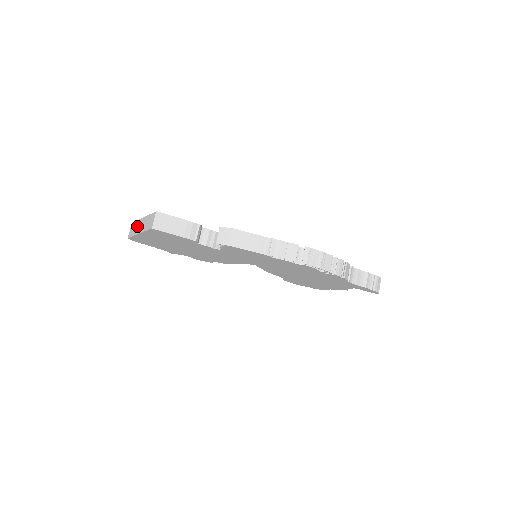
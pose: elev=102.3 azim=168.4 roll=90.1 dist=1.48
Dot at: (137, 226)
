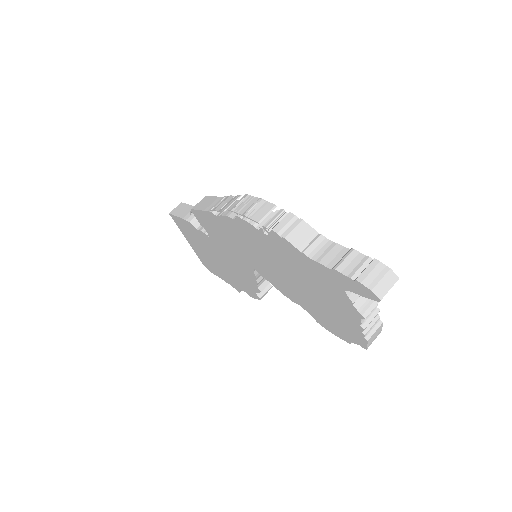
Dot at: occluded
